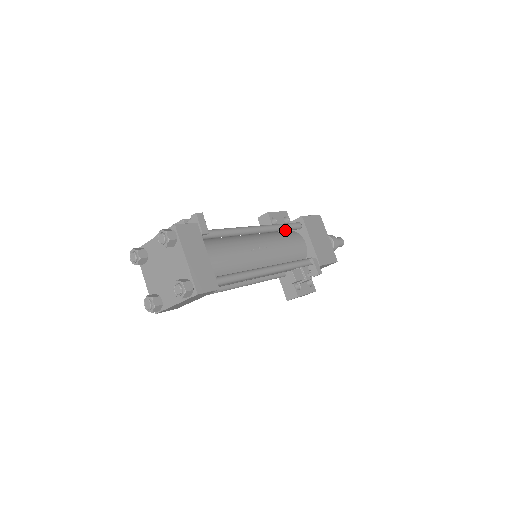
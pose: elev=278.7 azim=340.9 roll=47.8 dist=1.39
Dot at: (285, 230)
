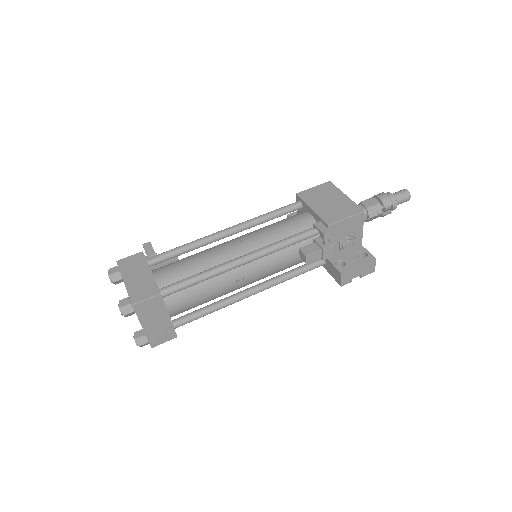
Dot at: (277, 216)
